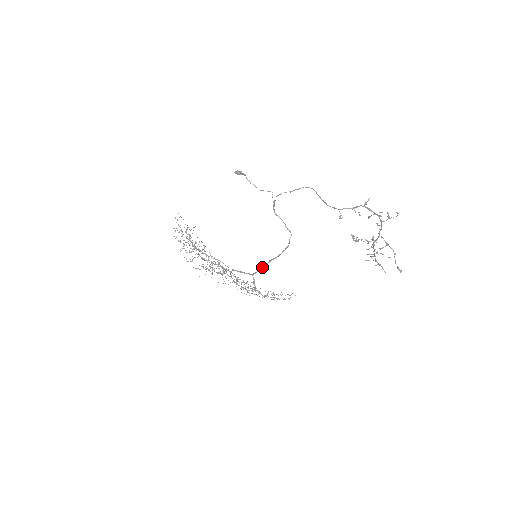
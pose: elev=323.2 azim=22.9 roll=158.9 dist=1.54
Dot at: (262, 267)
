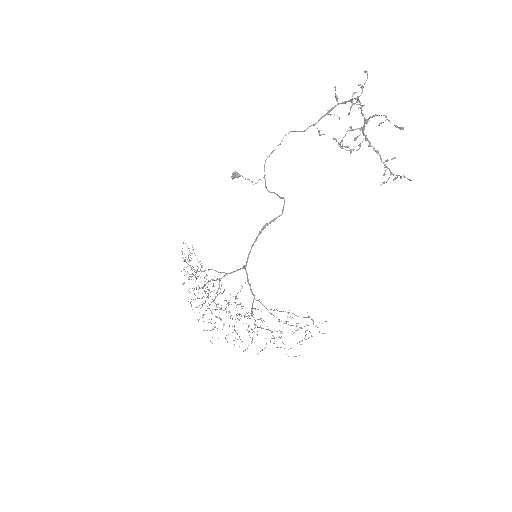
Dot at: (252, 246)
